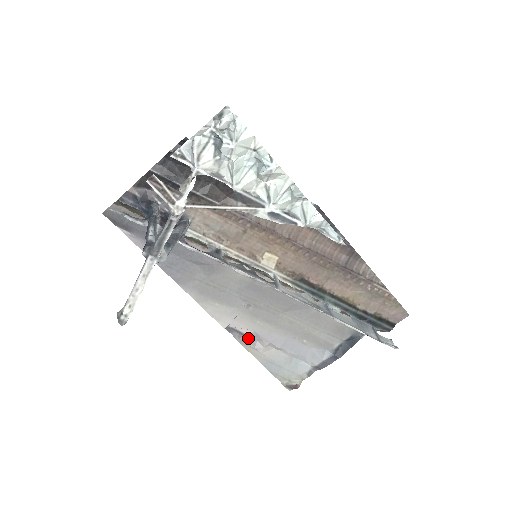
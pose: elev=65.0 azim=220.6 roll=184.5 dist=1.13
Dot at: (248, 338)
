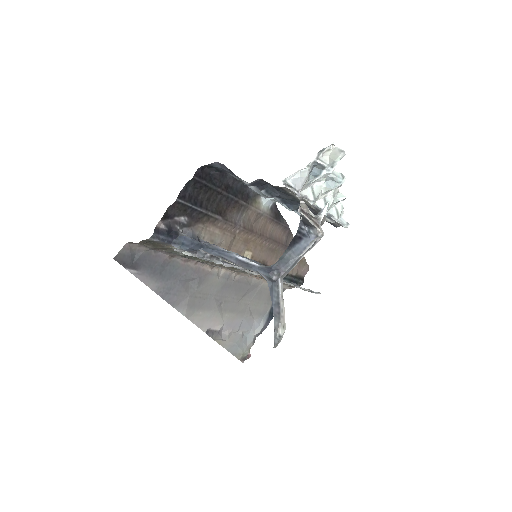
Dot at: (218, 333)
